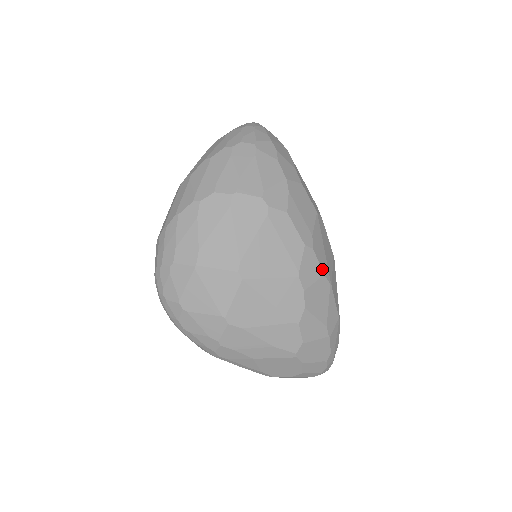
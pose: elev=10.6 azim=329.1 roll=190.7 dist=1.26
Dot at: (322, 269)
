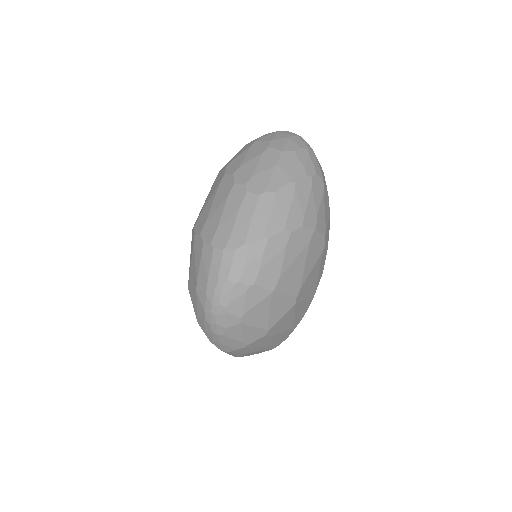
Dot at: occluded
